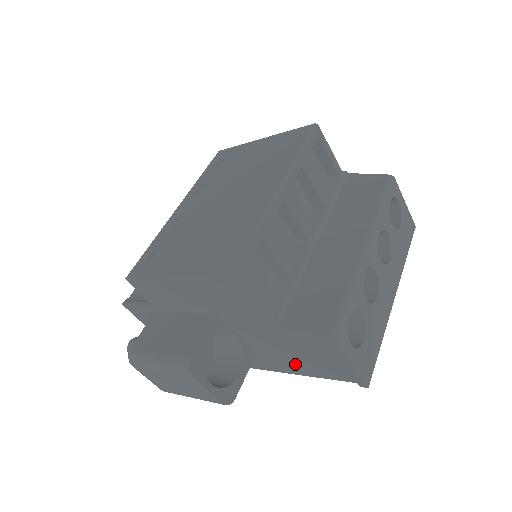
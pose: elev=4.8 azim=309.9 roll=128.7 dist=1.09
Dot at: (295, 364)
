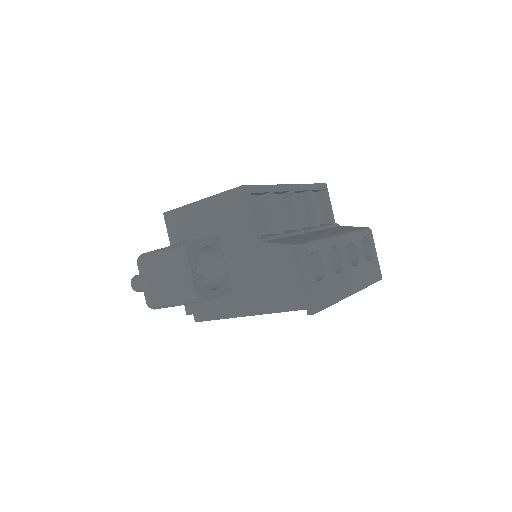
Dot at: (261, 297)
